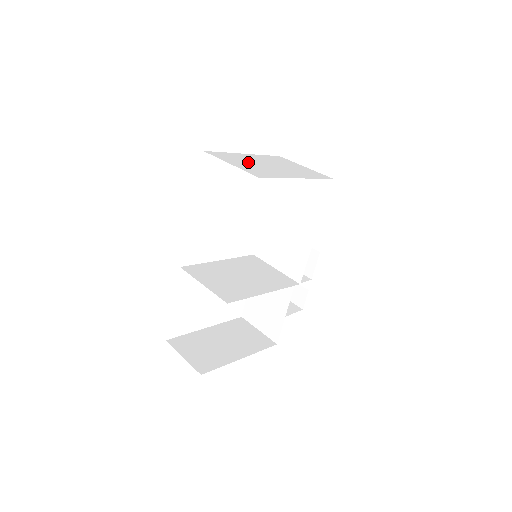
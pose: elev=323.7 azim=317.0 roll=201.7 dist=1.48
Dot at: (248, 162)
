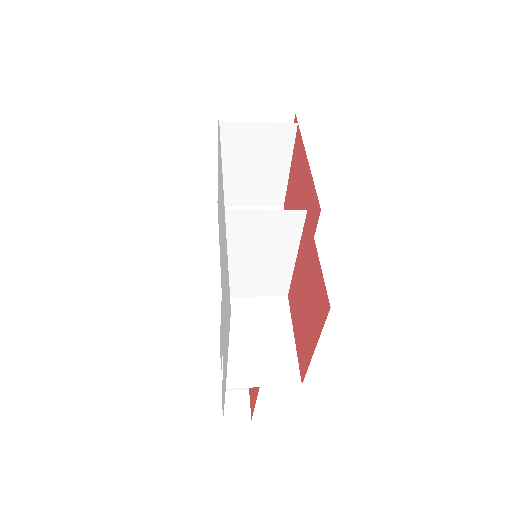
Dot at: (250, 148)
